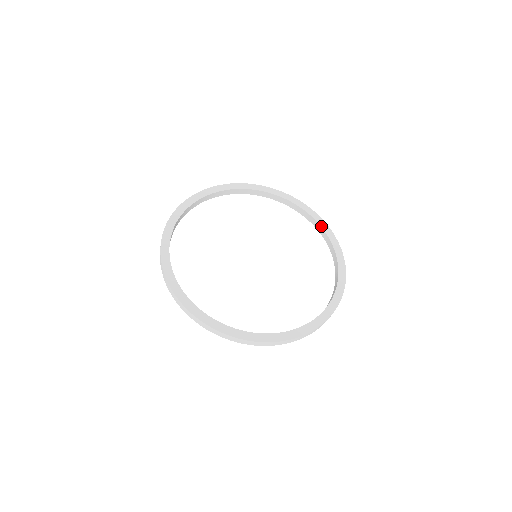
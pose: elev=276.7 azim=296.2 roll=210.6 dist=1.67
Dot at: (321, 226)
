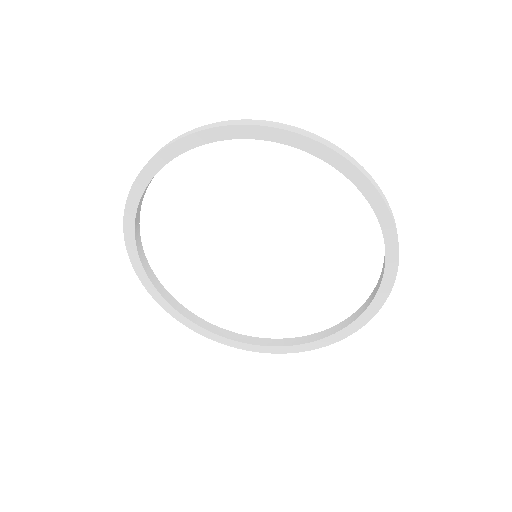
Dot at: (384, 274)
